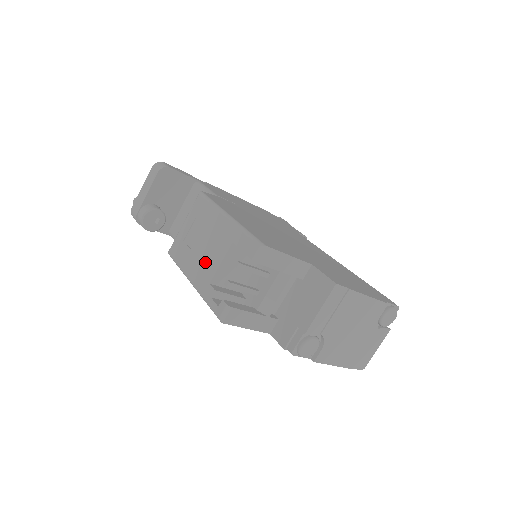
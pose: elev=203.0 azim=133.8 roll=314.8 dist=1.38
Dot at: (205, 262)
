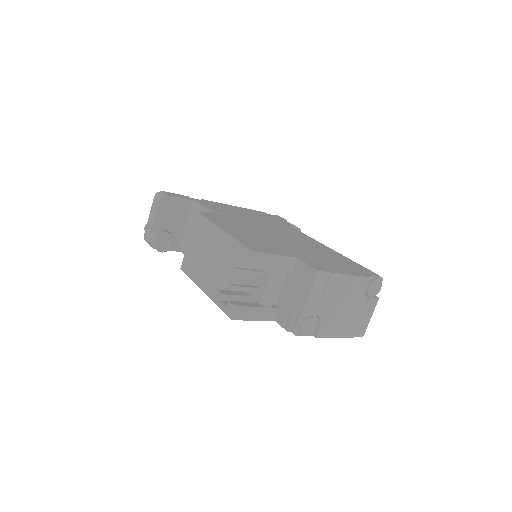
Dot at: (210, 272)
